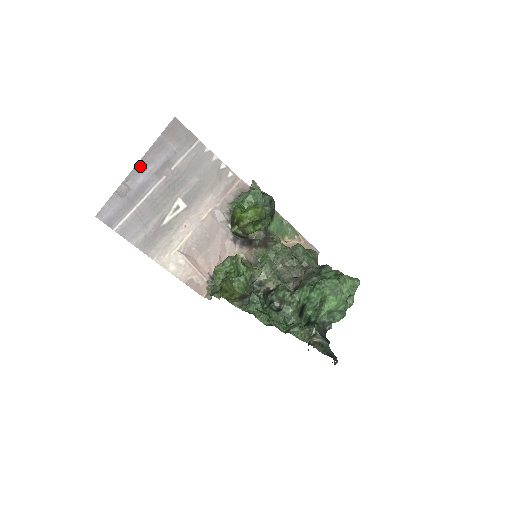
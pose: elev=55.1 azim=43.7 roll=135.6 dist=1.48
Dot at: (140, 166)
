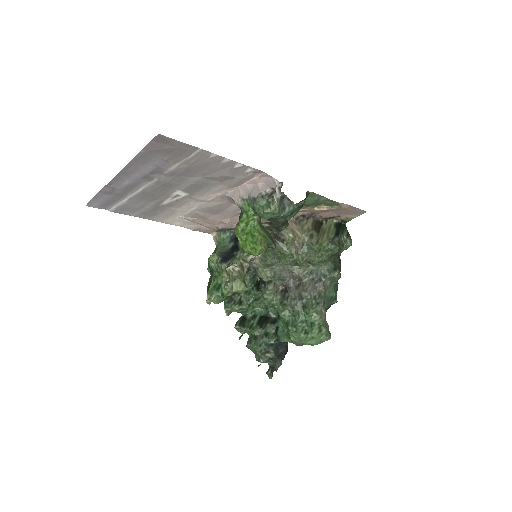
Dot at: (122, 175)
